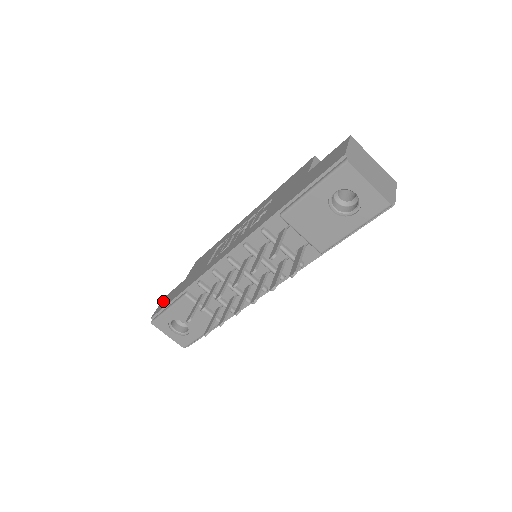
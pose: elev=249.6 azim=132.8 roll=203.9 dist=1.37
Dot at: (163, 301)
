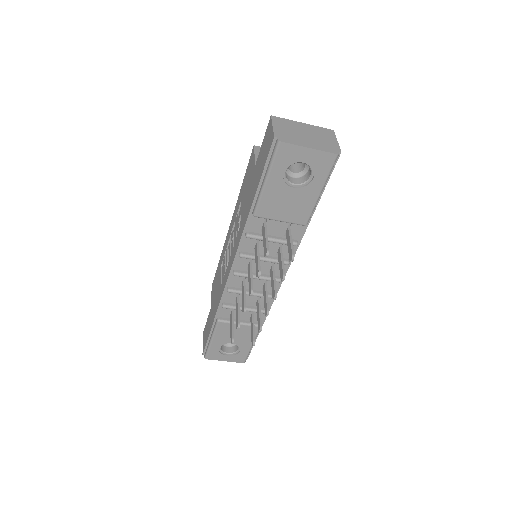
Dot at: (204, 335)
